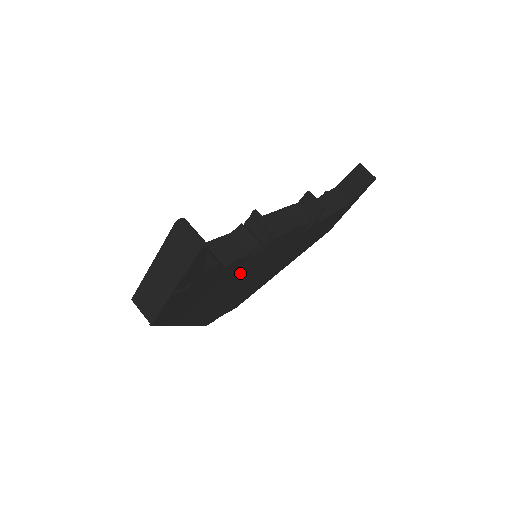
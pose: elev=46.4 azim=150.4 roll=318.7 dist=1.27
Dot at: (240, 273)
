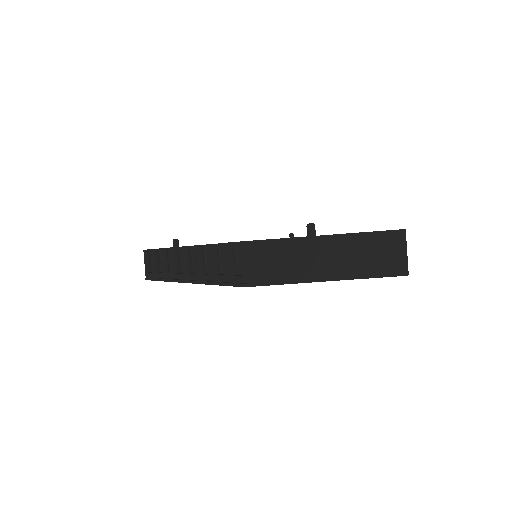
Dot at: occluded
